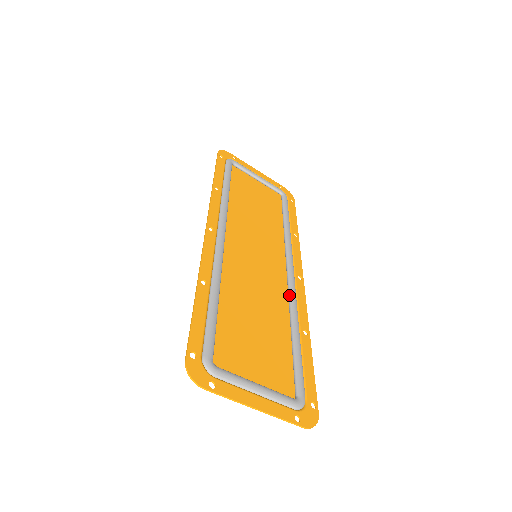
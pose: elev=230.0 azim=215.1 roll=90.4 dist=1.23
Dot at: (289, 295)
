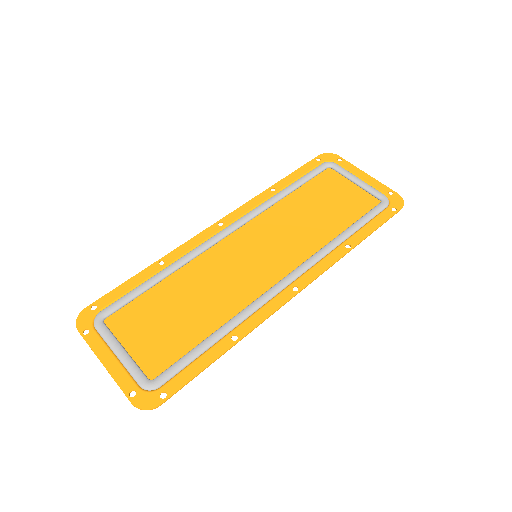
Dot at: (255, 299)
